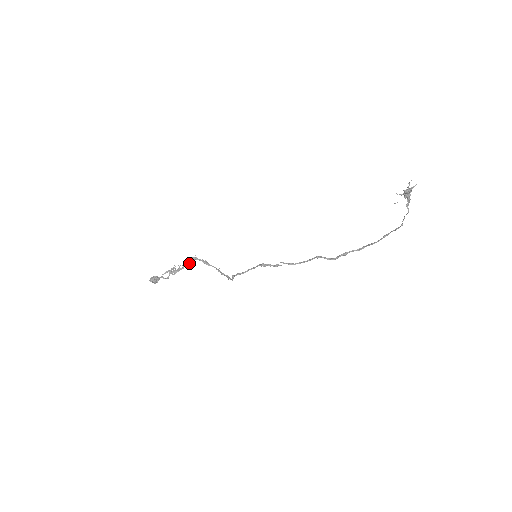
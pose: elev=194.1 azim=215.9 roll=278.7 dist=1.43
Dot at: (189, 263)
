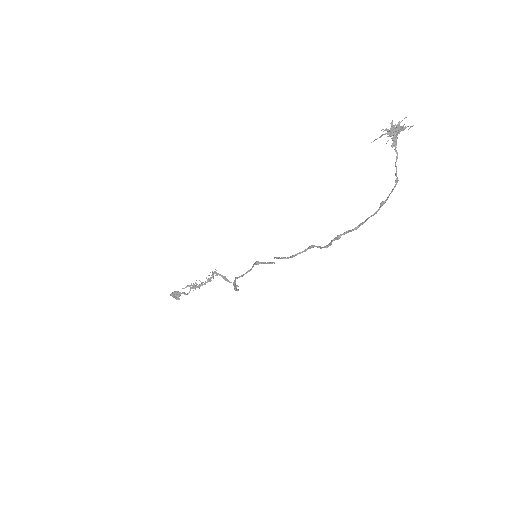
Dot at: (210, 278)
